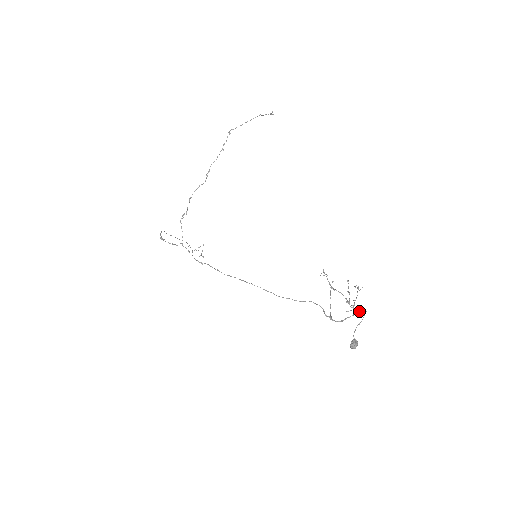
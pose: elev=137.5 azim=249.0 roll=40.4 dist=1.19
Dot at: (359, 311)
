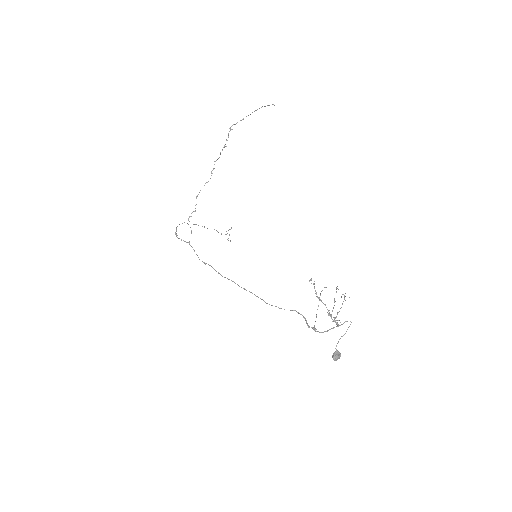
Dot at: occluded
